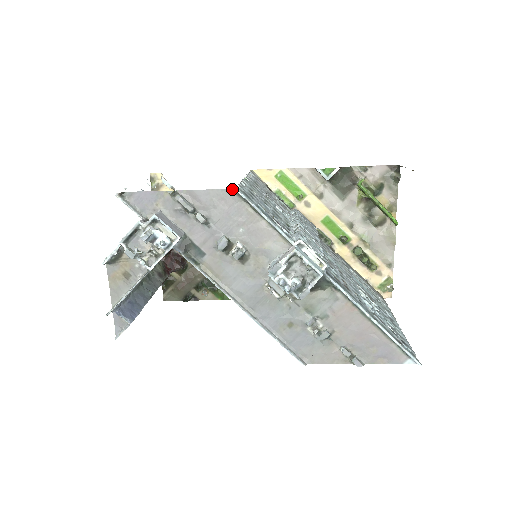
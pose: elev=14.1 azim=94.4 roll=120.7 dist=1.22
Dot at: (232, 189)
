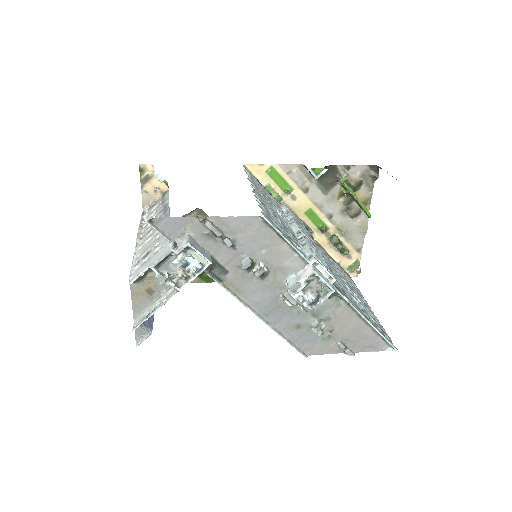
Dot at: (259, 216)
